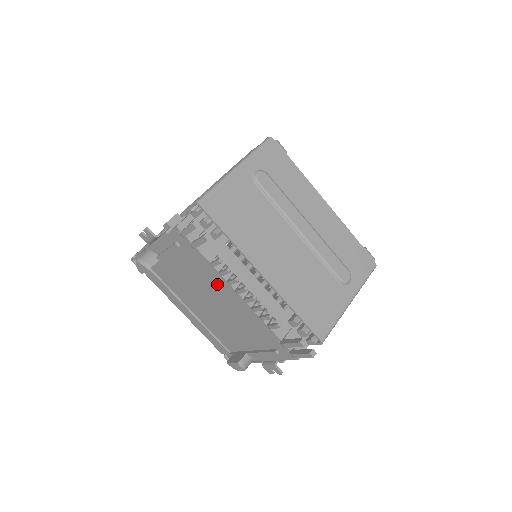
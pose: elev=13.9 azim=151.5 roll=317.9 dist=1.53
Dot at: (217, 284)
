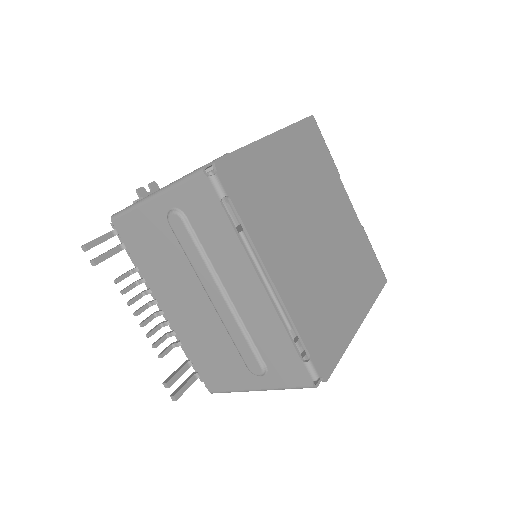
Dot at: occluded
